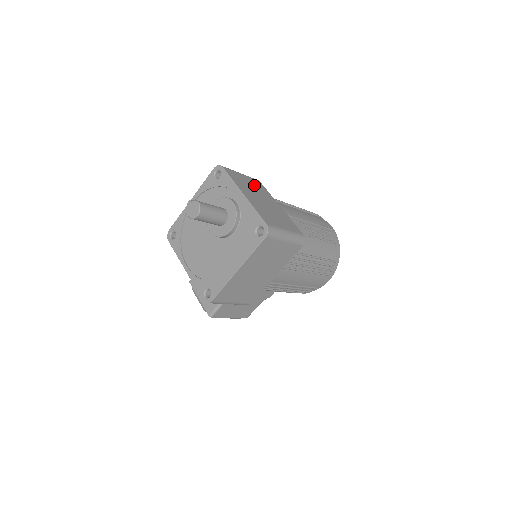
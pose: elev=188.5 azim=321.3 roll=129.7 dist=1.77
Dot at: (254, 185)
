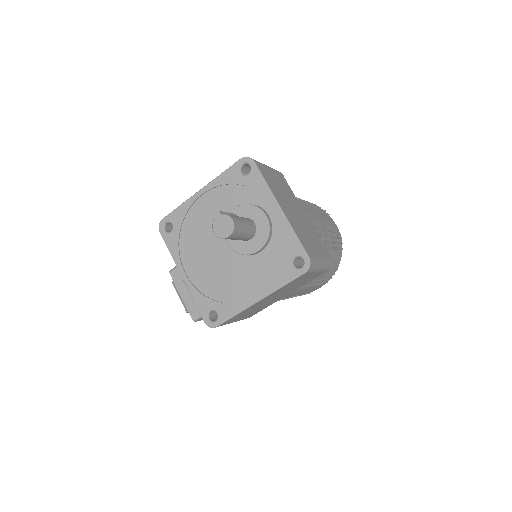
Dot at: (282, 184)
